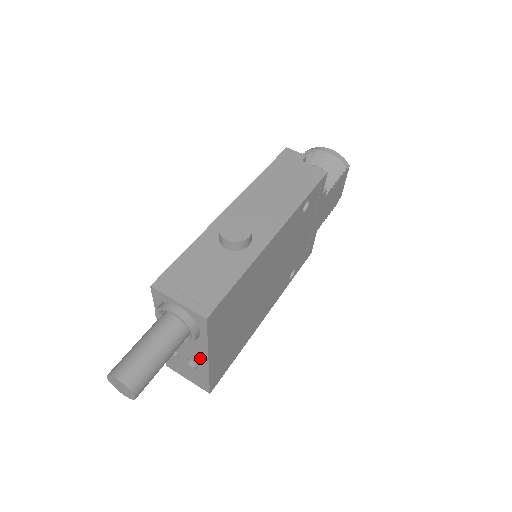
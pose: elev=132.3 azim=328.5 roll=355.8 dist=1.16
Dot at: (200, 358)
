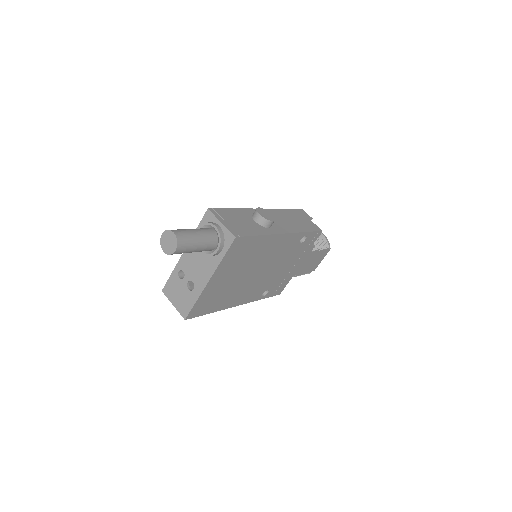
Dot at: (203, 278)
